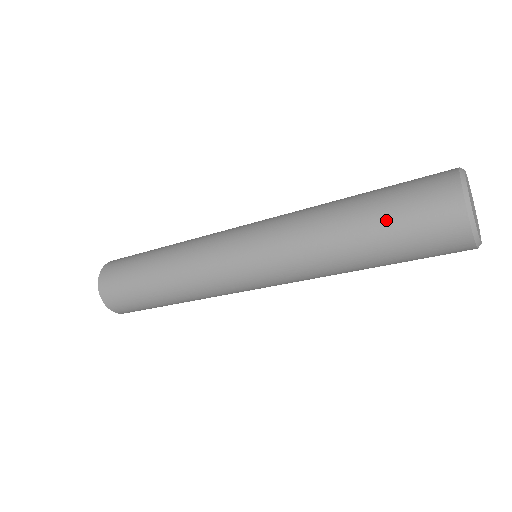
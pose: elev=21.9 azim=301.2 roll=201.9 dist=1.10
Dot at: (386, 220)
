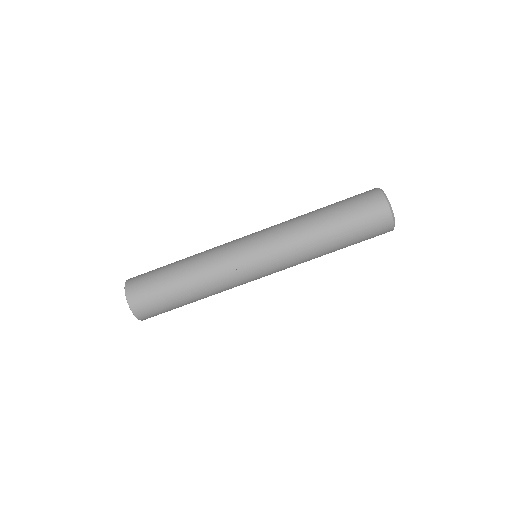
Dot at: occluded
